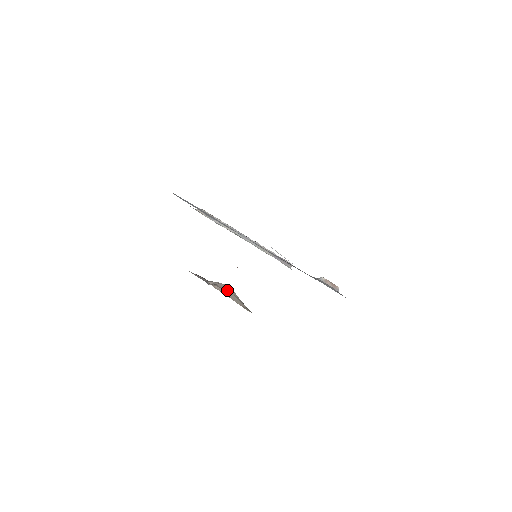
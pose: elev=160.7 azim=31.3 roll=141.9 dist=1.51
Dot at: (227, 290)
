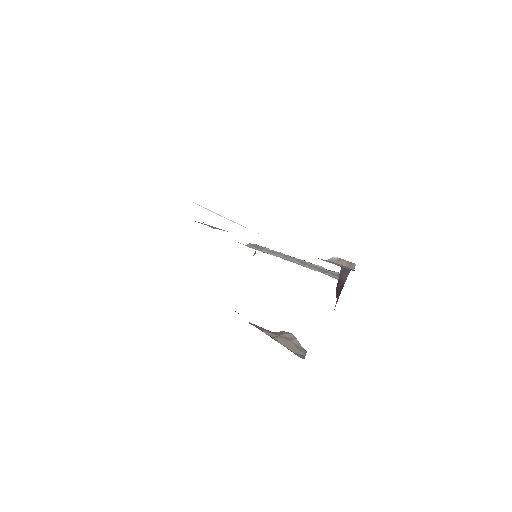
Dot at: (284, 336)
